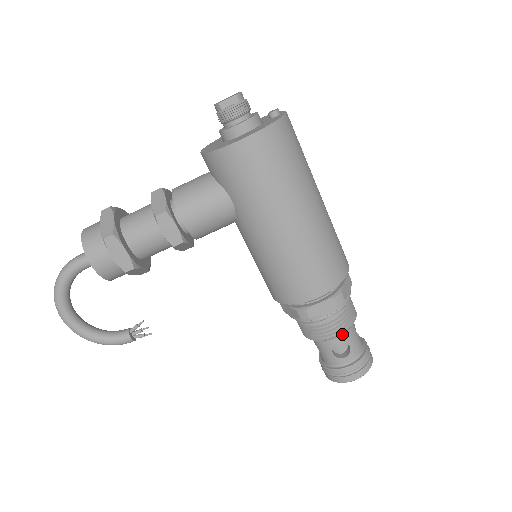
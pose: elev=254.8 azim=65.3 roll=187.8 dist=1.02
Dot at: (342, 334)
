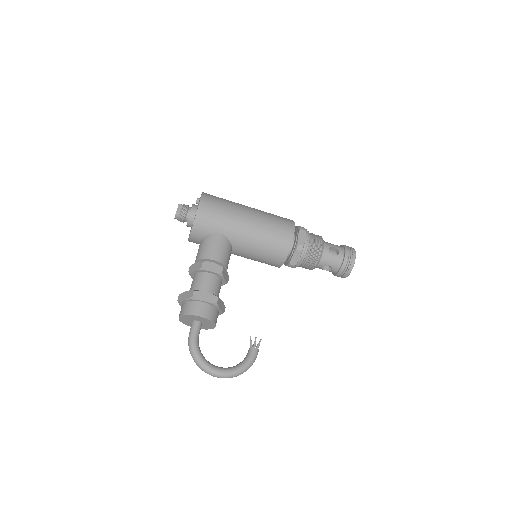
Dot at: (324, 245)
